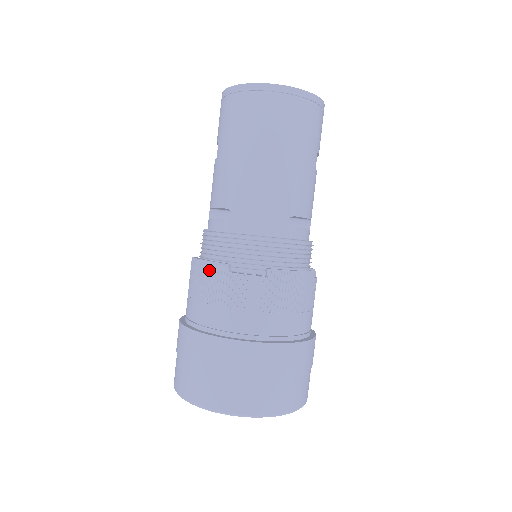
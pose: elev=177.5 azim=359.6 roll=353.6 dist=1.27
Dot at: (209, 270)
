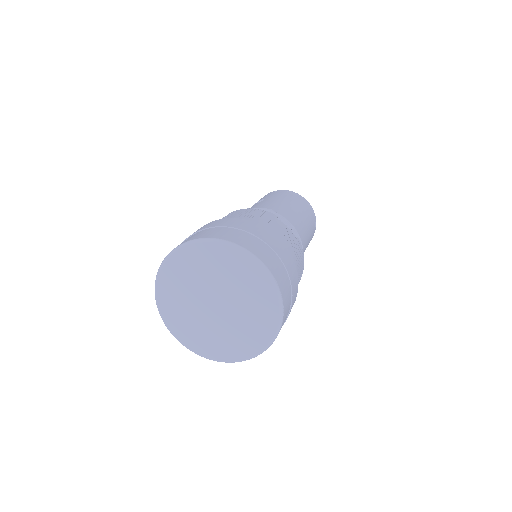
Dot at: (261, 211)
